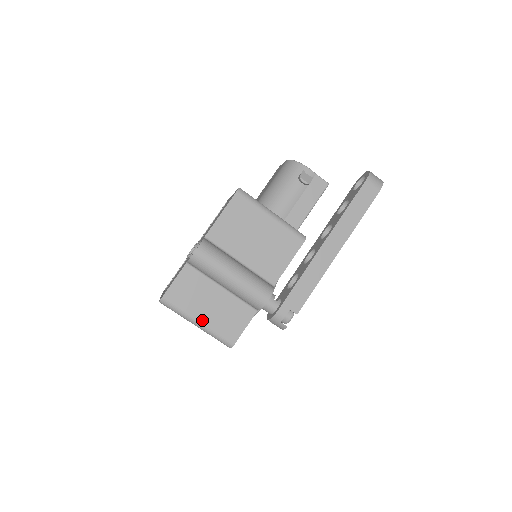
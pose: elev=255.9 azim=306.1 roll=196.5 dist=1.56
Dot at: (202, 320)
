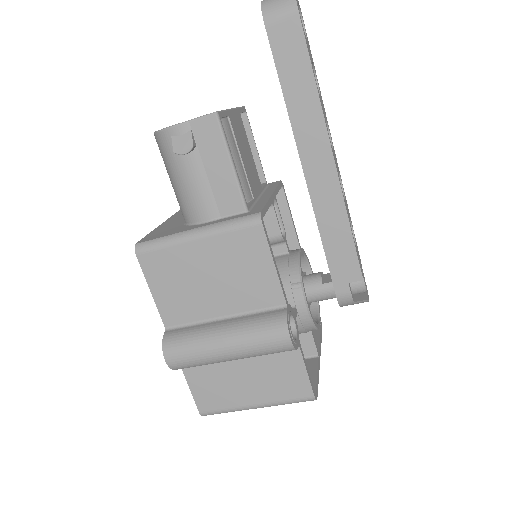
Dot at: (257, 402)
